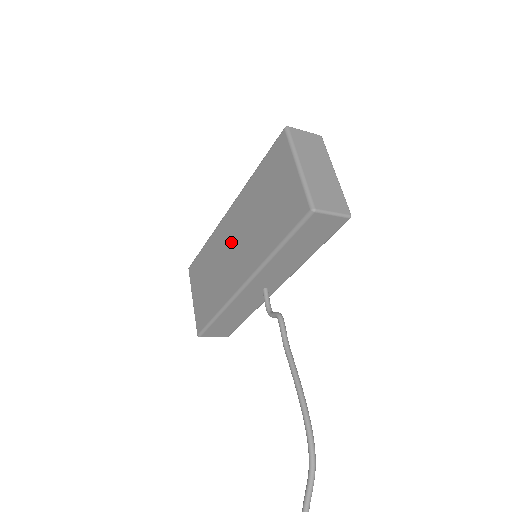
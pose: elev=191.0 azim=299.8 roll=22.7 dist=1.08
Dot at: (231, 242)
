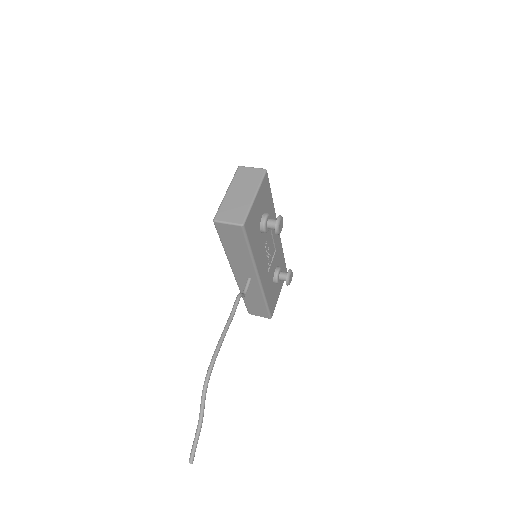
Dot at: occluded
